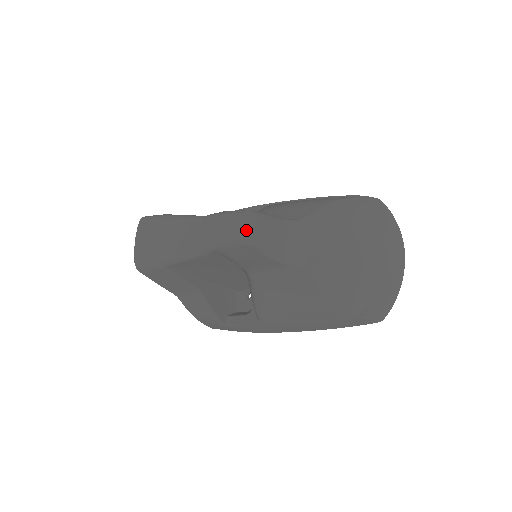
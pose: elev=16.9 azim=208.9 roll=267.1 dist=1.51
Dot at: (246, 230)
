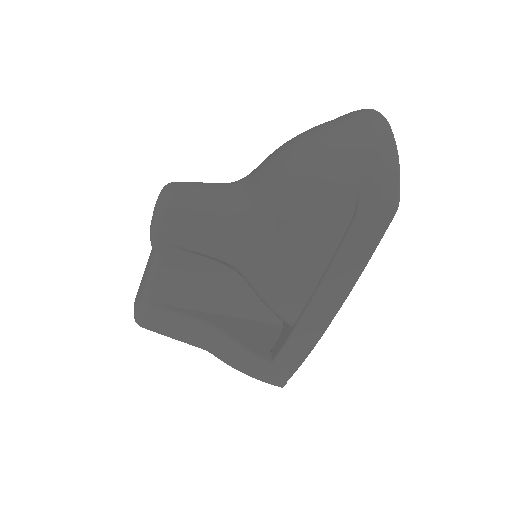
Dot at: (161, 197)
